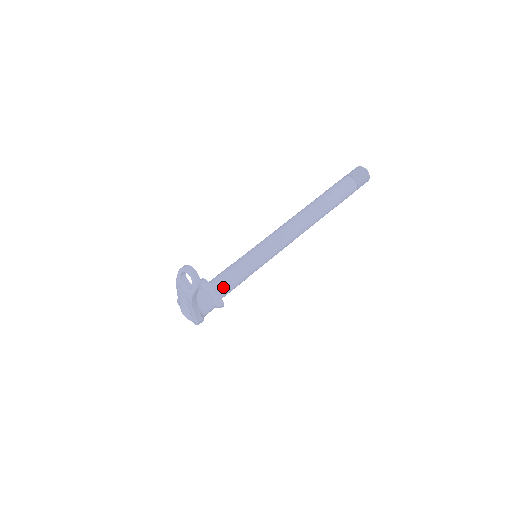
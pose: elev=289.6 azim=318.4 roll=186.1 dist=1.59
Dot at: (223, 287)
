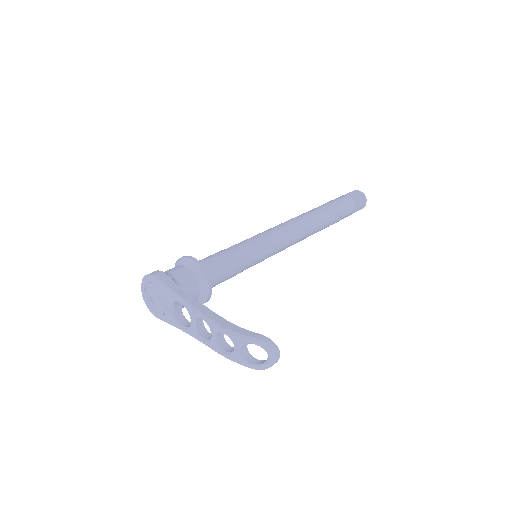
Dot at: (213, 286)
